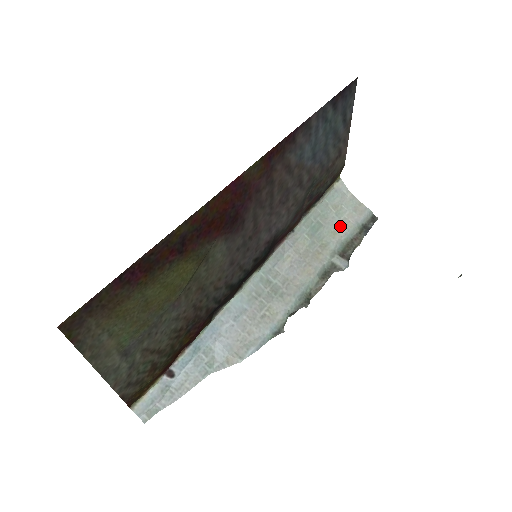
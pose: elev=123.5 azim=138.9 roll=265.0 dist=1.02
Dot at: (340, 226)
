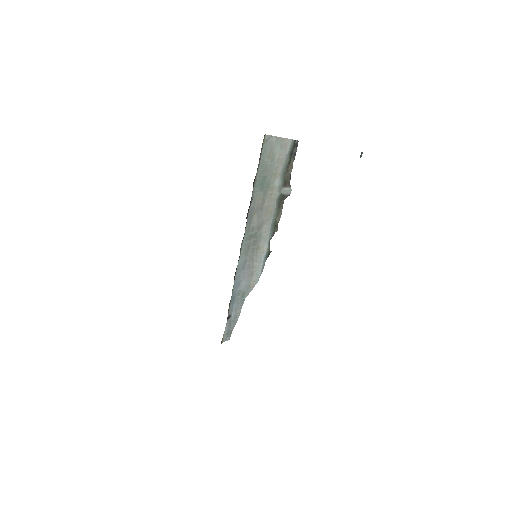
Dot at: (276, 167)
